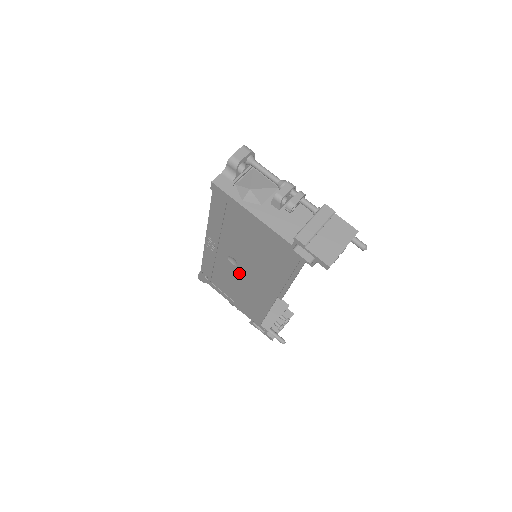
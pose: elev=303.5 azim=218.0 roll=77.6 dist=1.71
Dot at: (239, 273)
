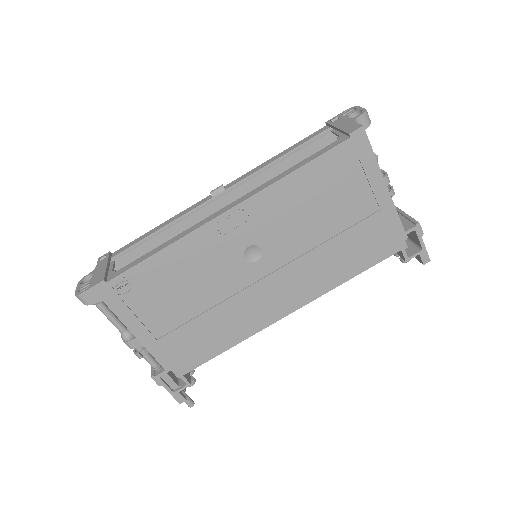
Dot at: (243, 276)
